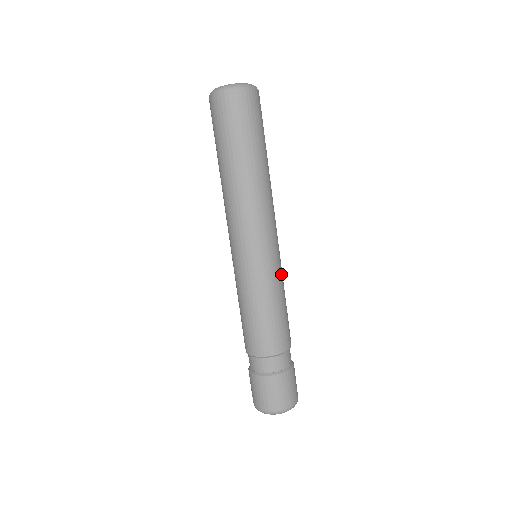
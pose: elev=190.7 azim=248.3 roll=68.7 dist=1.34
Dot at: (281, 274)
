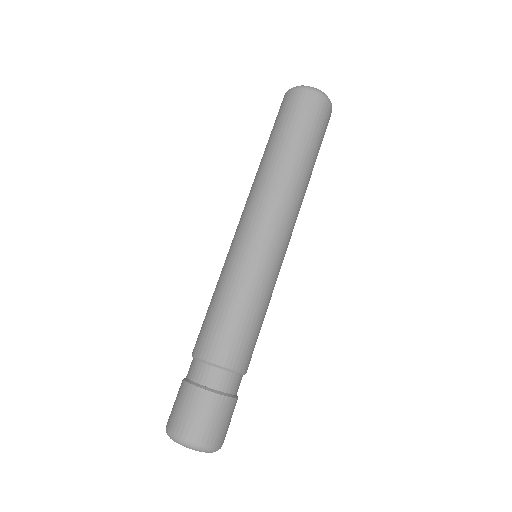
Dot at: (264, 278)
